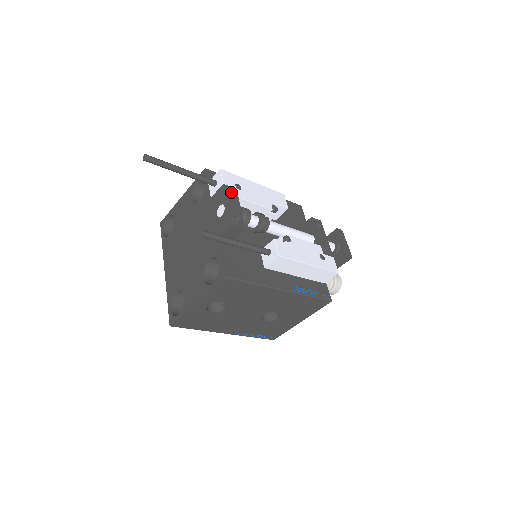
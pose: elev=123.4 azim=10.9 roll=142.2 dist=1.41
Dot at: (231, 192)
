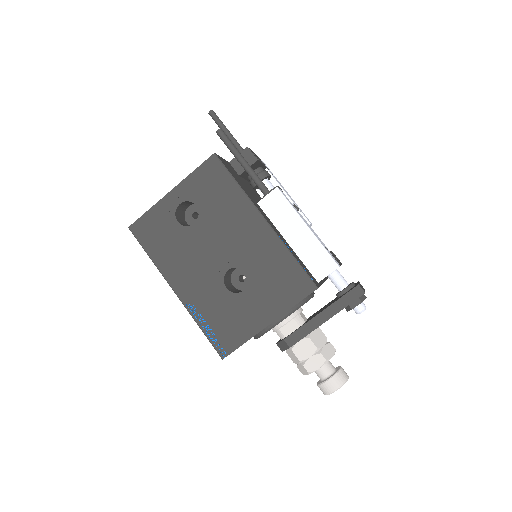
Dot at: occluded
